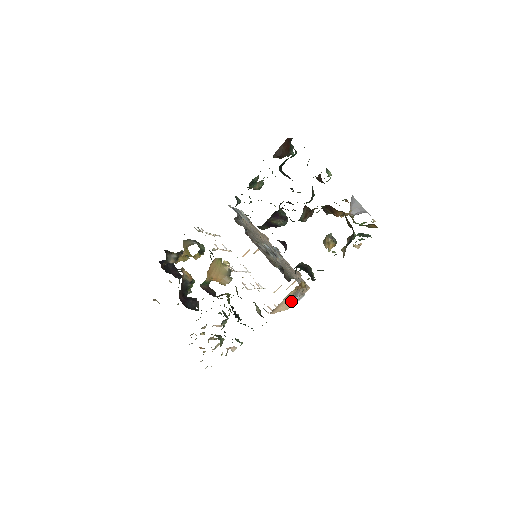
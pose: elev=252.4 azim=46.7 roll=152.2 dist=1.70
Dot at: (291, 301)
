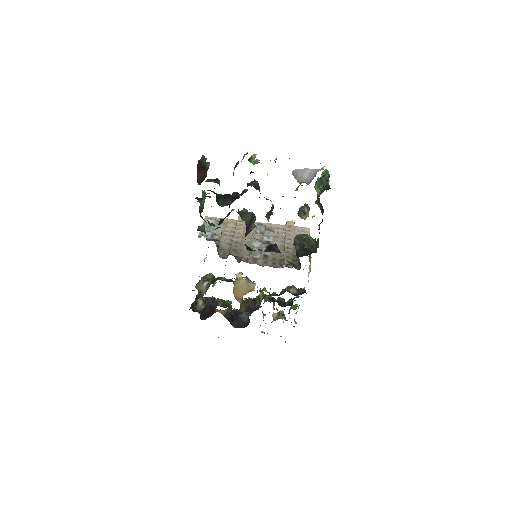
Dot at: occluded
